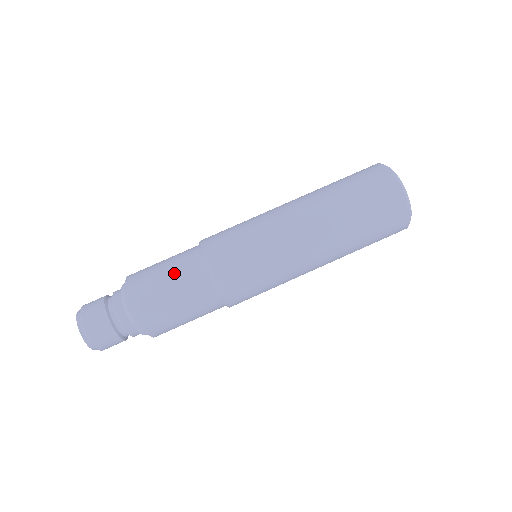
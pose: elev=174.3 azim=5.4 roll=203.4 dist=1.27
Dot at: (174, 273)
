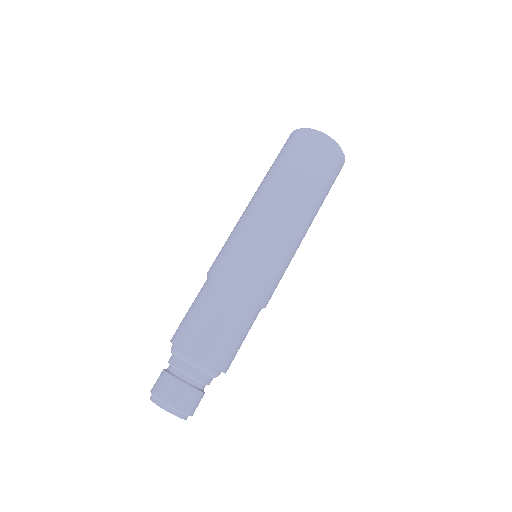
Dot at: (228, 318)
